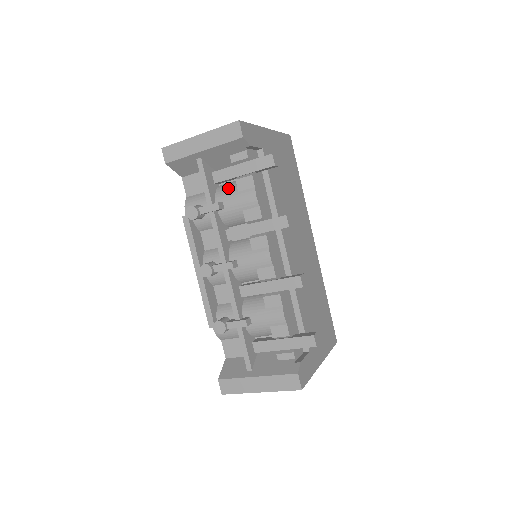
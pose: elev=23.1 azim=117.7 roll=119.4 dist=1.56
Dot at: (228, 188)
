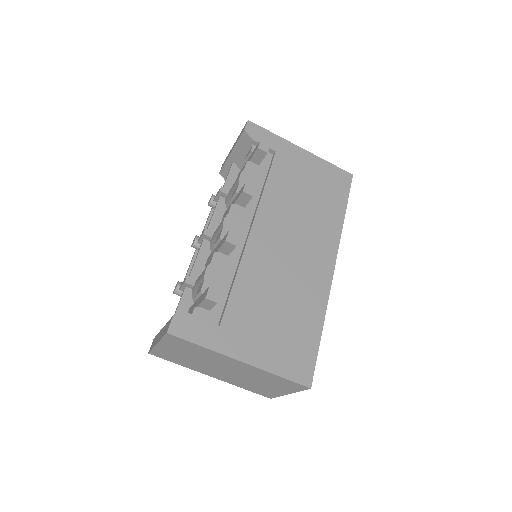
Dot at: occluded
